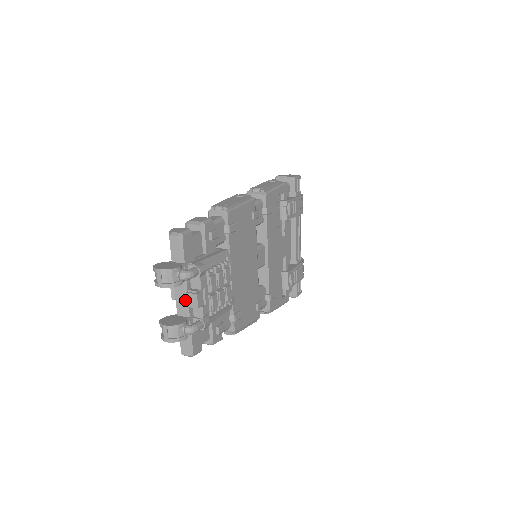
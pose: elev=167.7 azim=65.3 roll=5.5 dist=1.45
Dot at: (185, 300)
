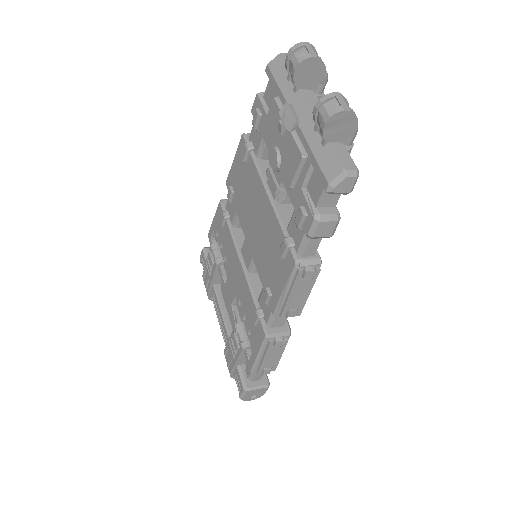
Dot at: occluded
